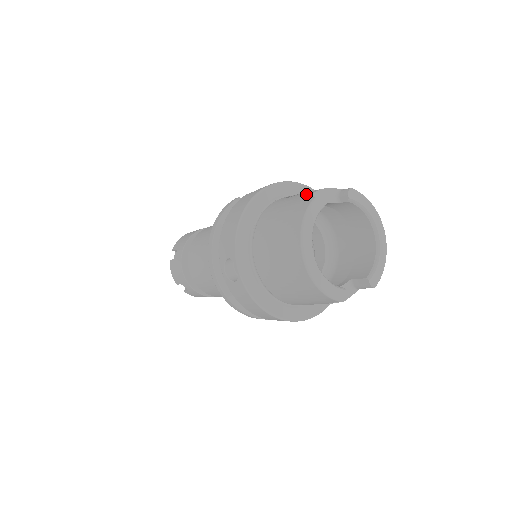
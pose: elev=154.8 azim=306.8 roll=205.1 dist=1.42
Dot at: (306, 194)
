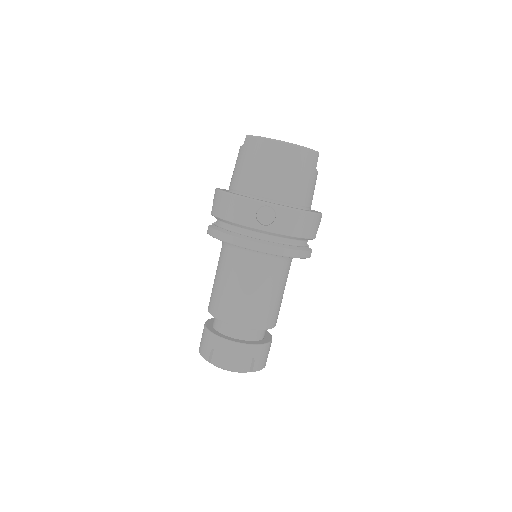
Dot at: (239, 152)
